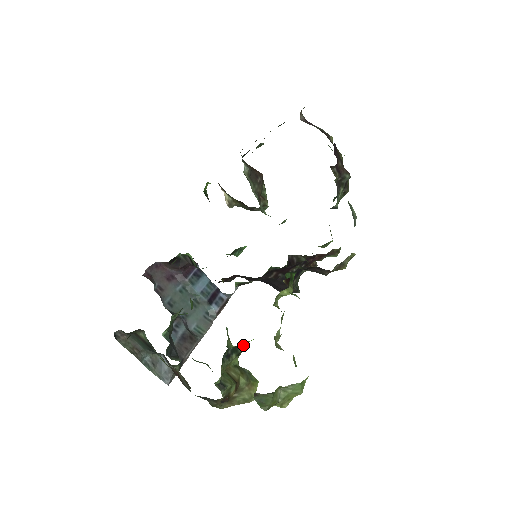
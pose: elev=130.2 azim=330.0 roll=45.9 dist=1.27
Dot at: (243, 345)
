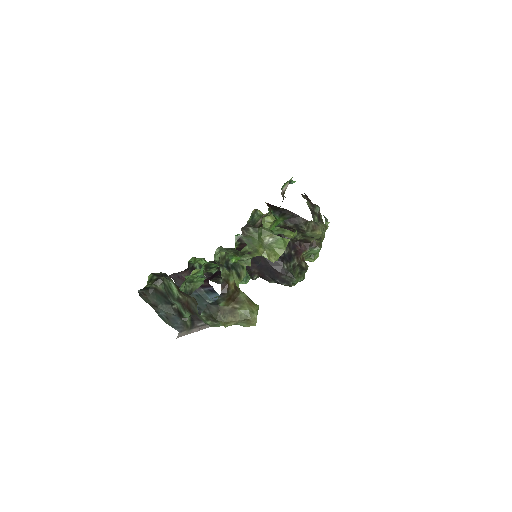
Dot at: (242, 267)
